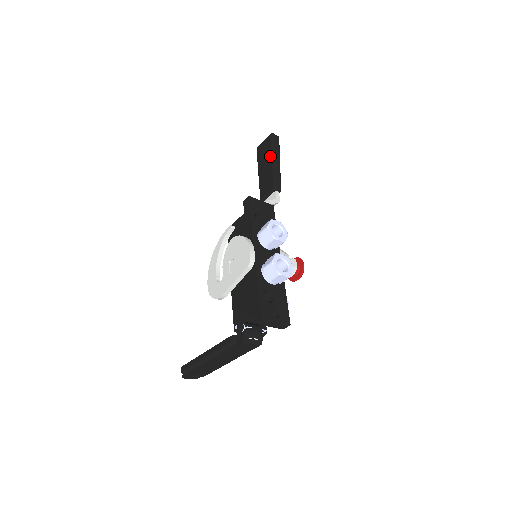
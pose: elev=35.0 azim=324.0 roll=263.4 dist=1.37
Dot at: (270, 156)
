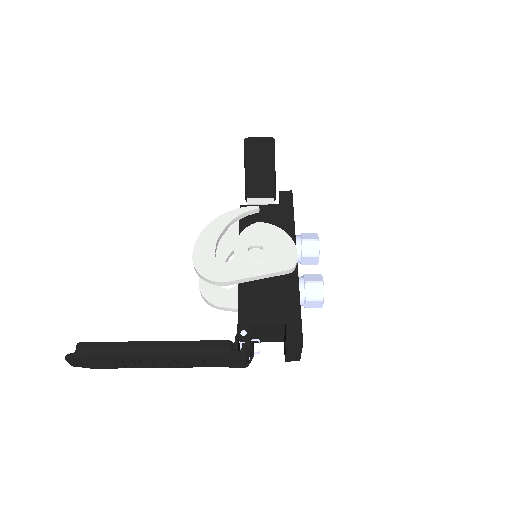
Dot at: (271, 159)
